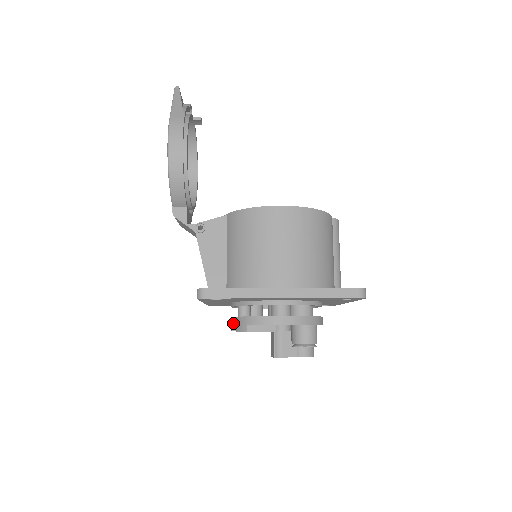
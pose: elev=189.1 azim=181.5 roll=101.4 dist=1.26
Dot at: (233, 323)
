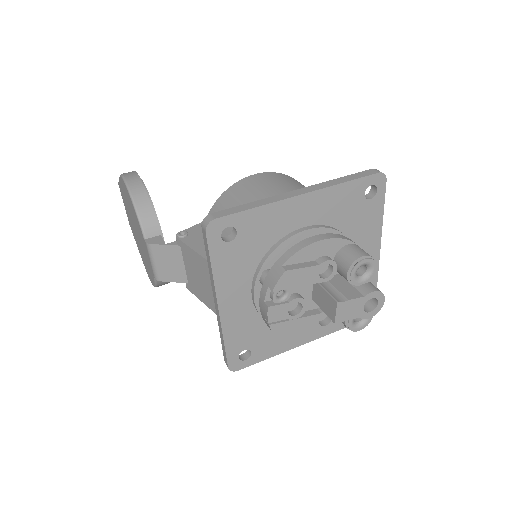
Dot at: (264, 292)
